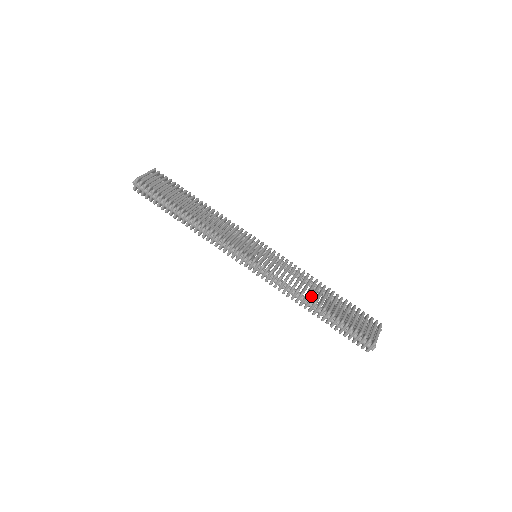
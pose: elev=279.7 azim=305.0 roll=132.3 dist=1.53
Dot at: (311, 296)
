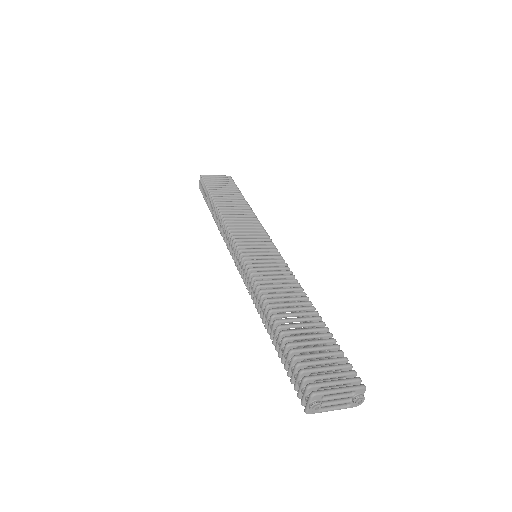
Dot at: (273, 303)
